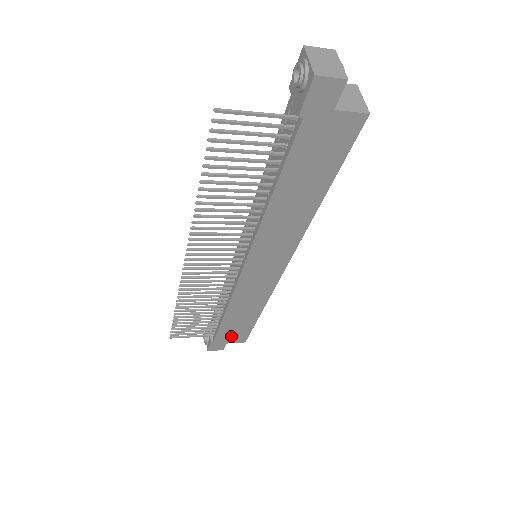
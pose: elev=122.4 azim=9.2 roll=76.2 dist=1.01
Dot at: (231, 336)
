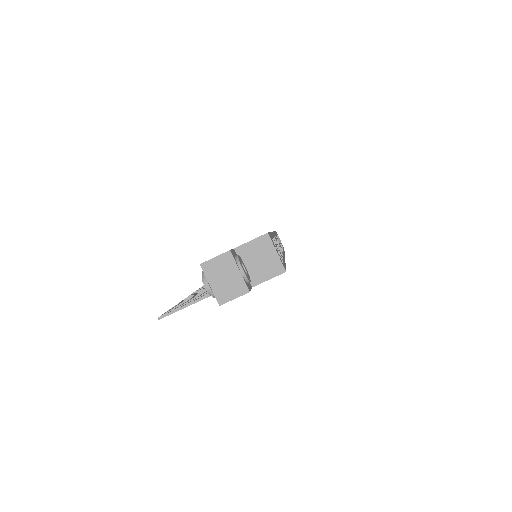
Dot at: occluded
